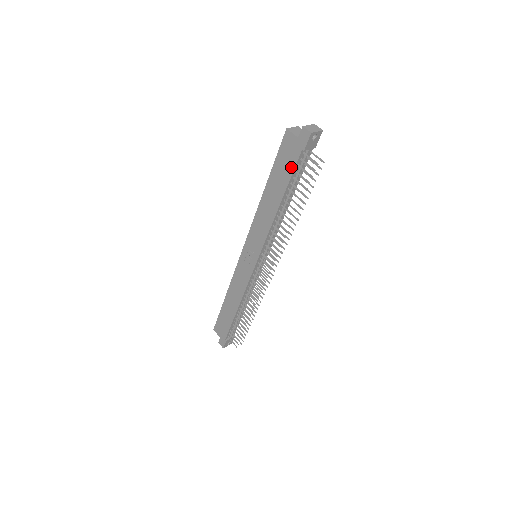
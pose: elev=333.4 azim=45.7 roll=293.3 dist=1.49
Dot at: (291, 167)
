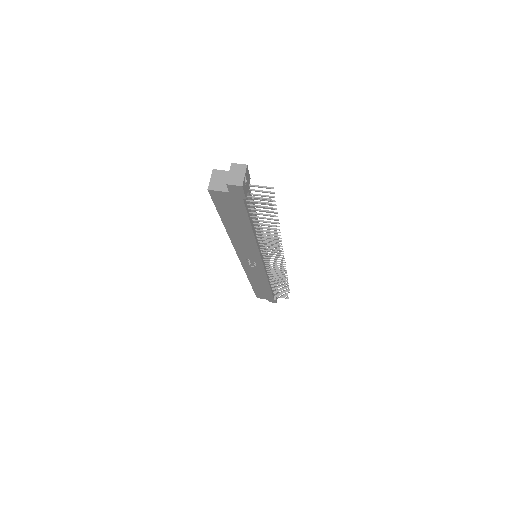
Dot at: (241, 211)
